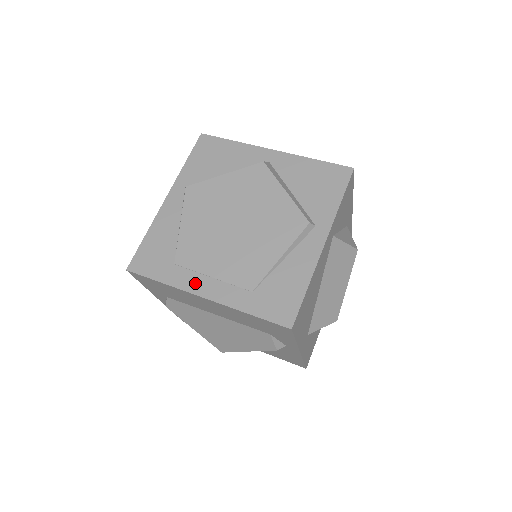
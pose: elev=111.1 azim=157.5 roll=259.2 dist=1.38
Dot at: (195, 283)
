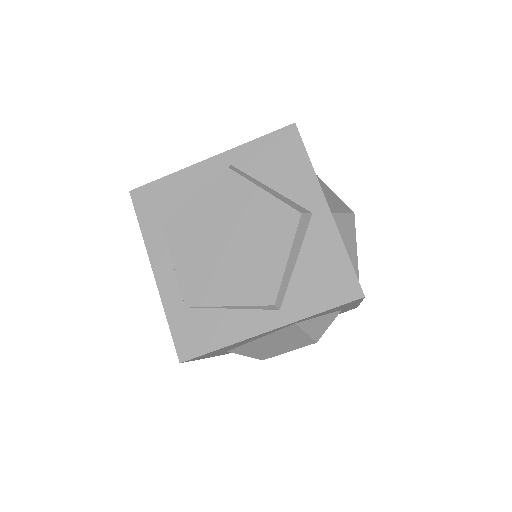
Dot at: (159, 256)
